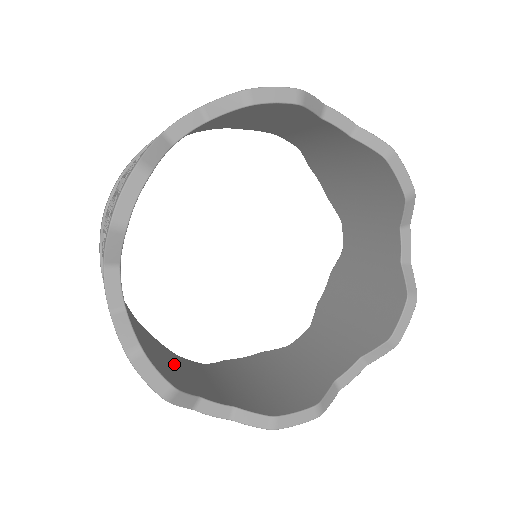
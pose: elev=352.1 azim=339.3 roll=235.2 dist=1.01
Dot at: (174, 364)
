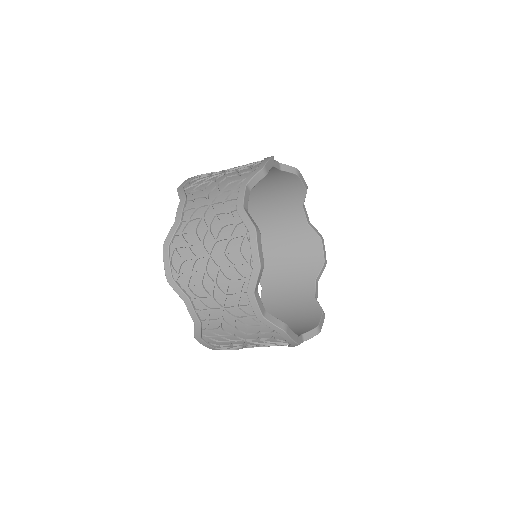
Dot at: occluded
